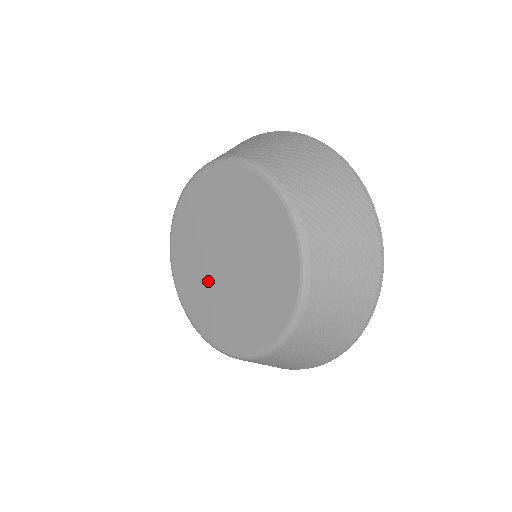
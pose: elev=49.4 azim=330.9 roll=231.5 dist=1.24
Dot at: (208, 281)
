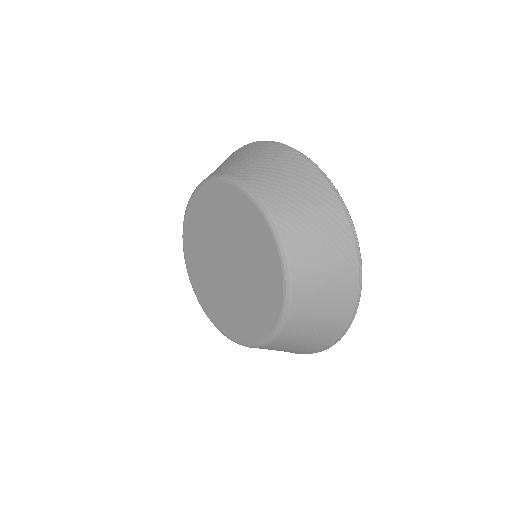
Dot at: (208, 262)
